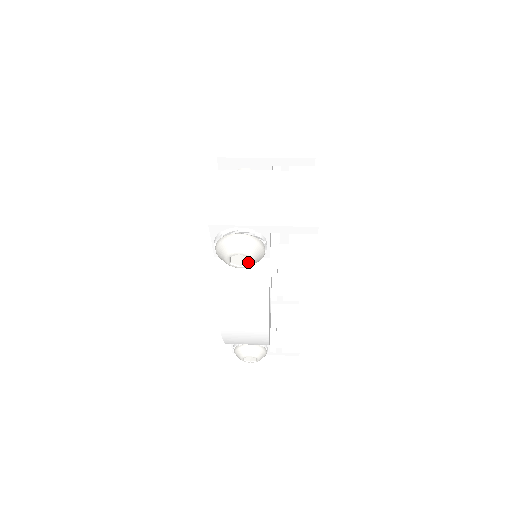
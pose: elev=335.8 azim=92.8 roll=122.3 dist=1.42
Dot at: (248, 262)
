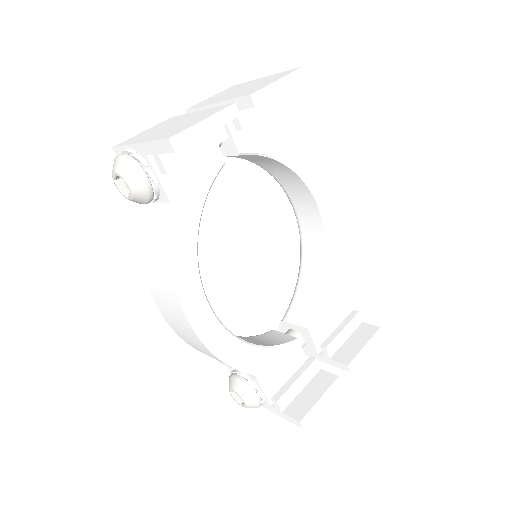
Dot at: (131, 190)
